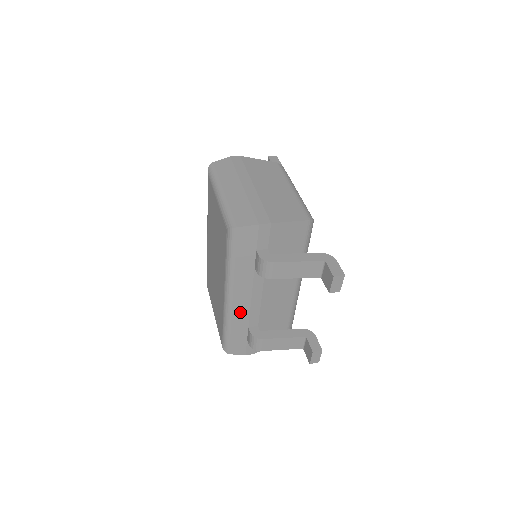
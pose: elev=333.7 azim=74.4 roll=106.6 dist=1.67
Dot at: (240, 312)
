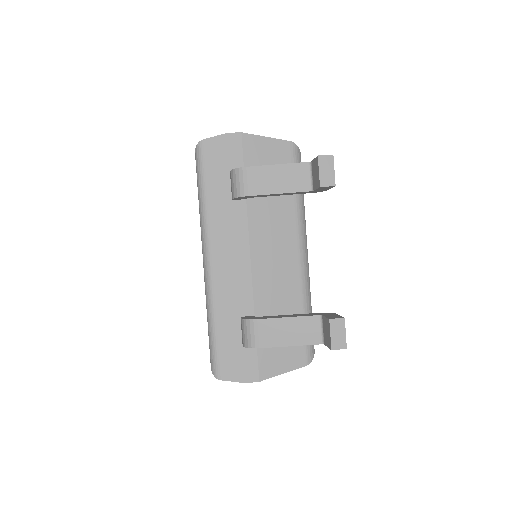
Dot at: (225, 285)
